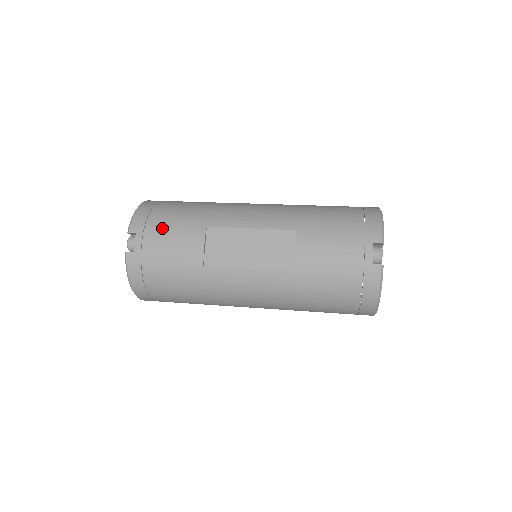
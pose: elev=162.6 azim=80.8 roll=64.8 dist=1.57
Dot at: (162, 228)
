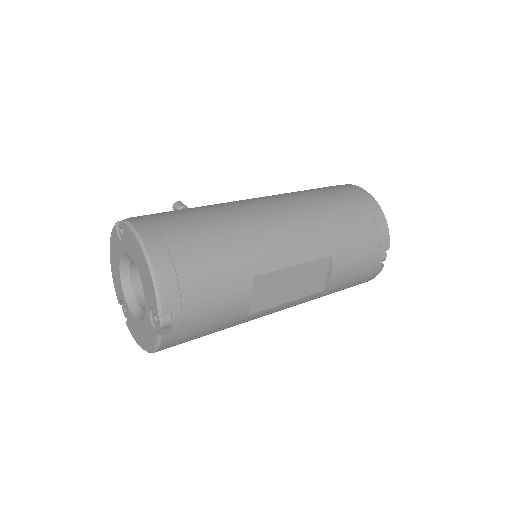
Dot at: (204, 295)
